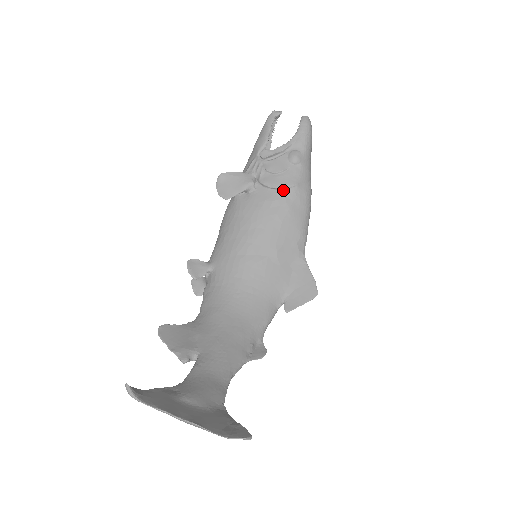
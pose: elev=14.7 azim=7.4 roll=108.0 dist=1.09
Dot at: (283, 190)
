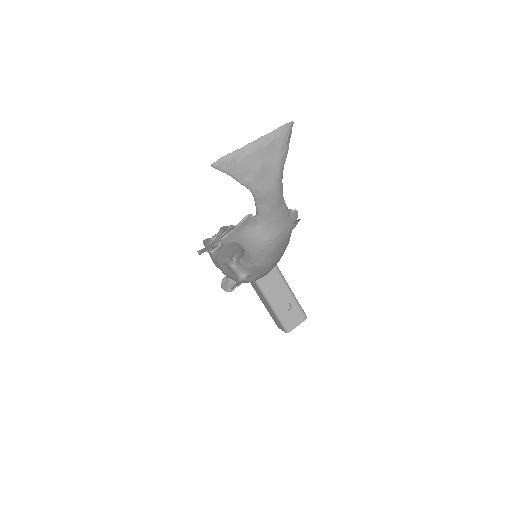
Dot at: occluded
